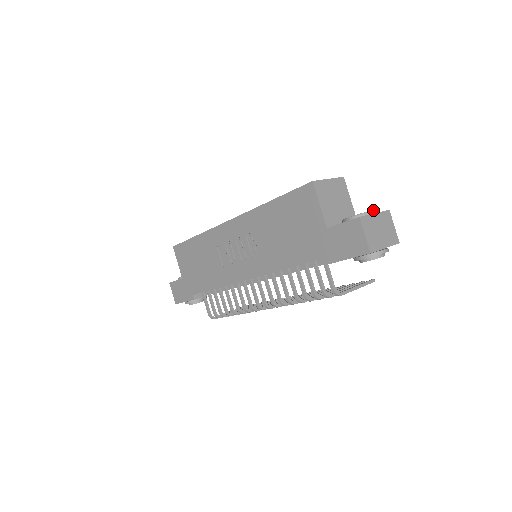
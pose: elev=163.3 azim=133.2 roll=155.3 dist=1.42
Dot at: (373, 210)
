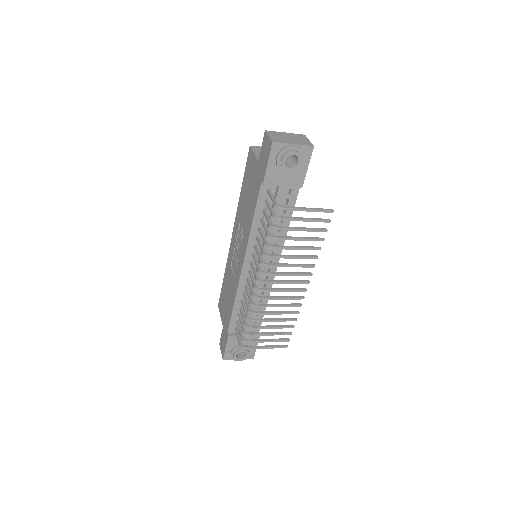
Dot at: (284, 132)
